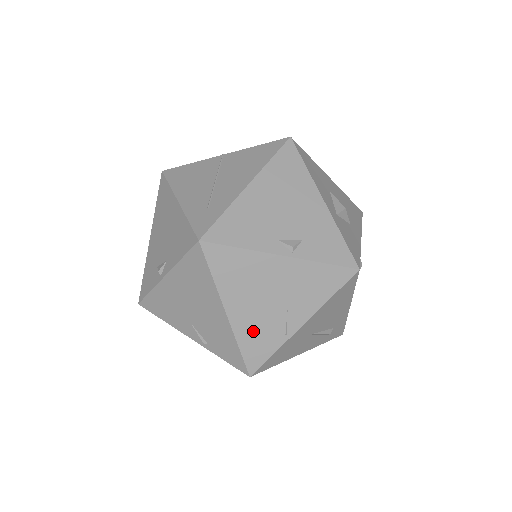
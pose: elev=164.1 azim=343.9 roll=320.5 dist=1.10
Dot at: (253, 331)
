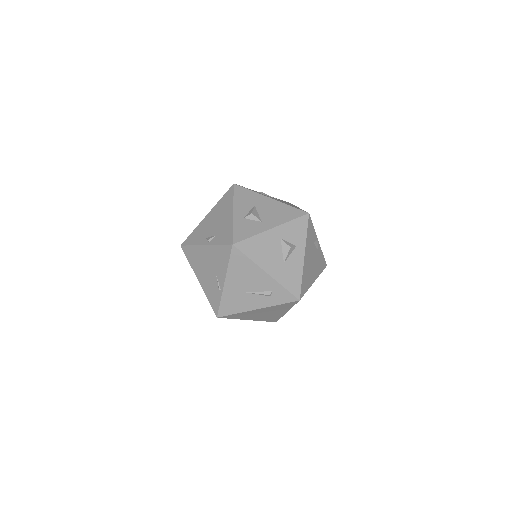
Dot at: (209, 289)
